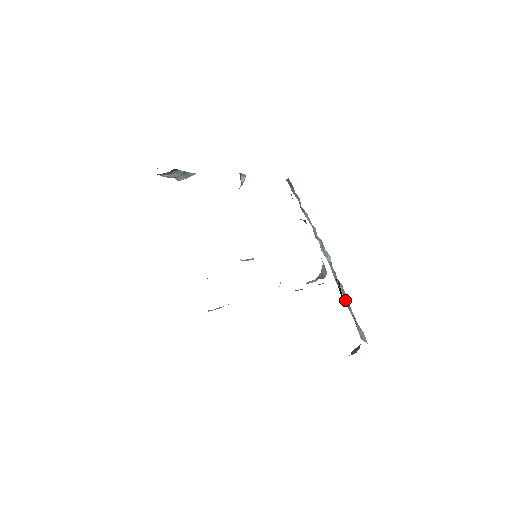
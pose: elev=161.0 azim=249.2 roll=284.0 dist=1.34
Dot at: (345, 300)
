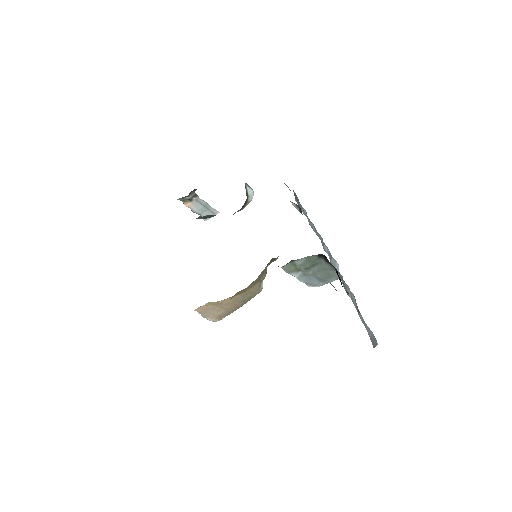
Dot at: occluded
